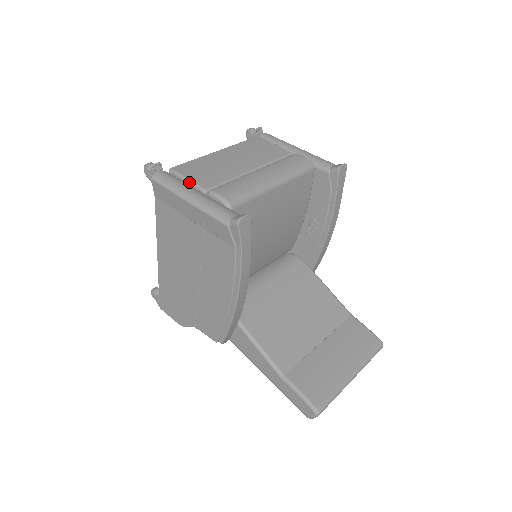
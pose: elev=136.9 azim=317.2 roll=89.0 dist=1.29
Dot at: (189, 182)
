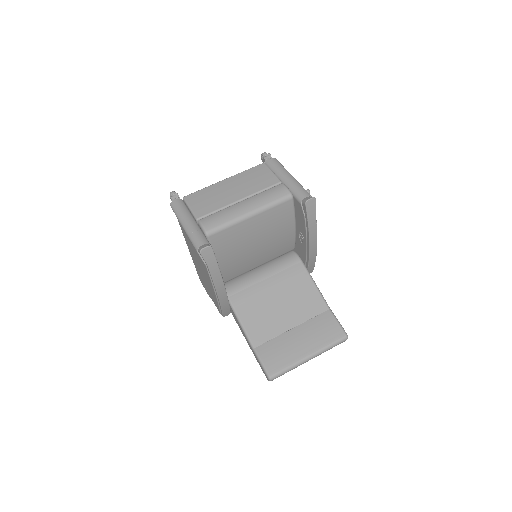
Dot at: (190, 211)
